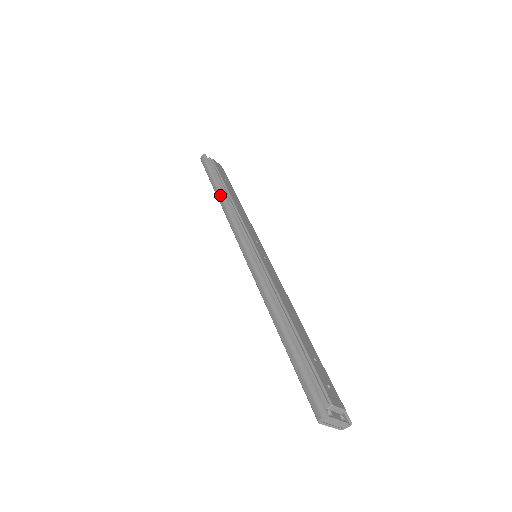
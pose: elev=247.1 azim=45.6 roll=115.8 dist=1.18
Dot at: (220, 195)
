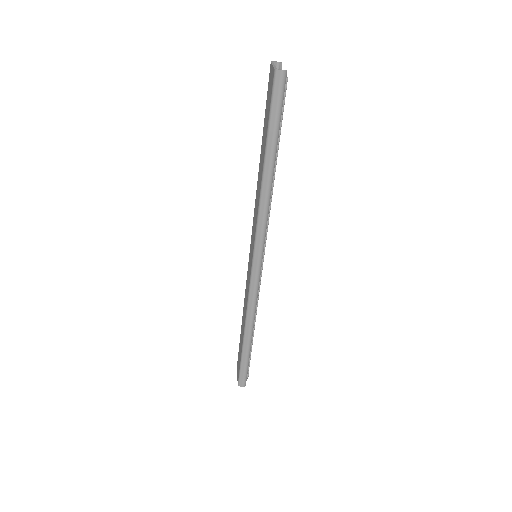
Dot at: (269, 181)
